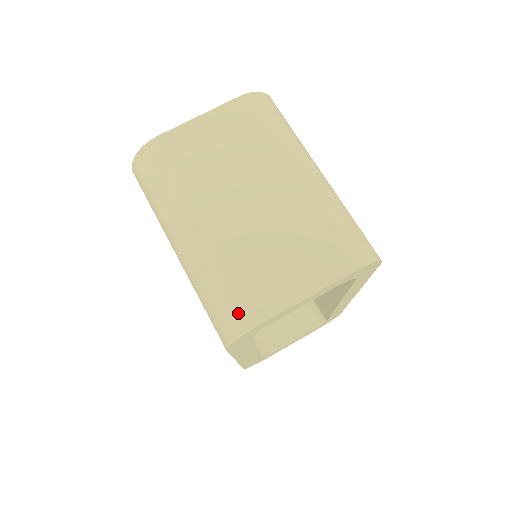
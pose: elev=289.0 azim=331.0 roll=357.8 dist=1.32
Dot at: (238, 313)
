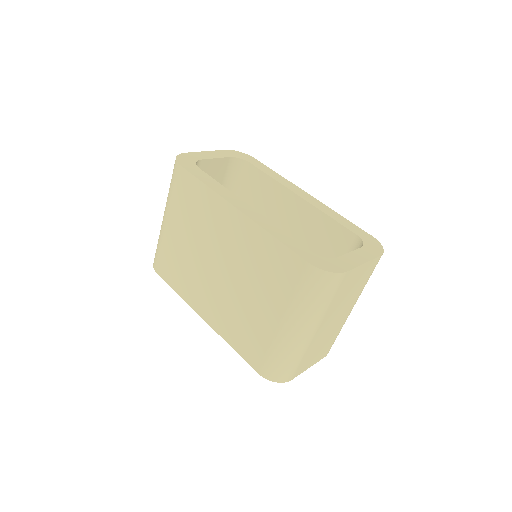
Dot at: (289, 375)
